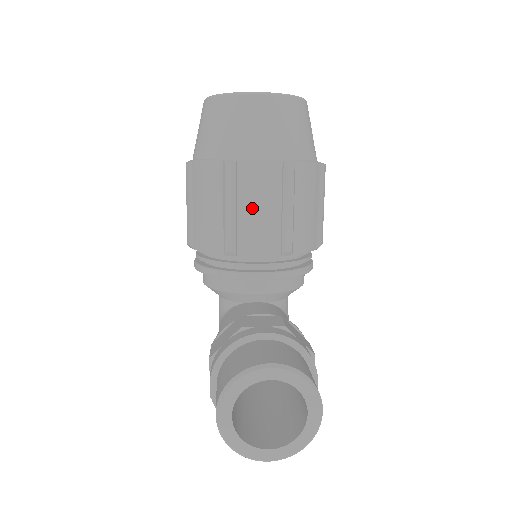
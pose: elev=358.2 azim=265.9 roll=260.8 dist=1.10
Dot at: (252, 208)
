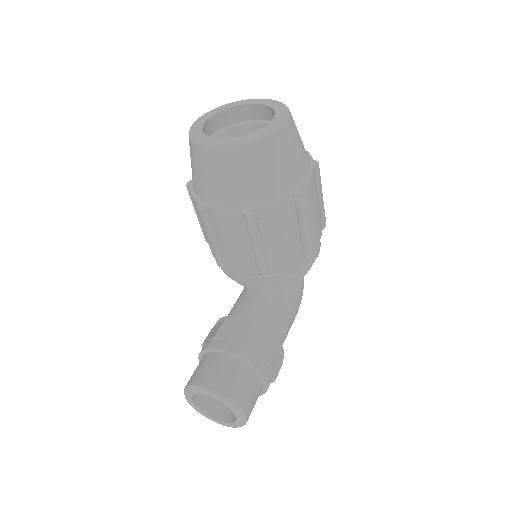
Dot at: (227, 242)
